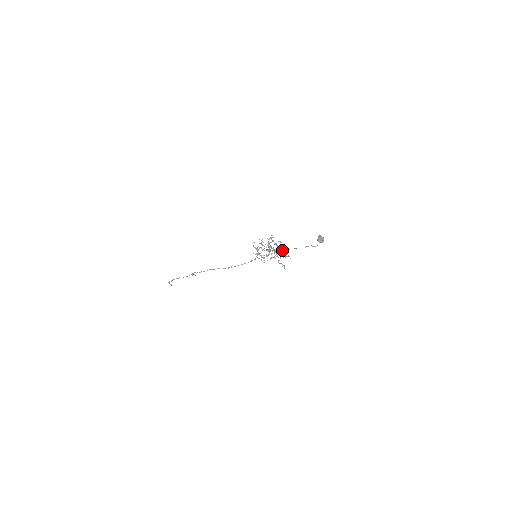
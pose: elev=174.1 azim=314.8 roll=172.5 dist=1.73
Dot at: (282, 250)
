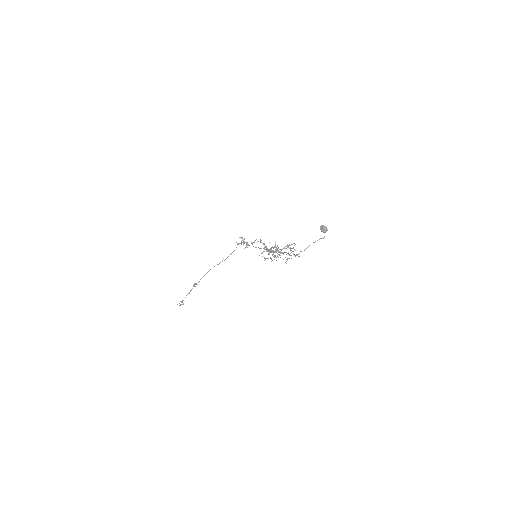
Dot at: occluded
